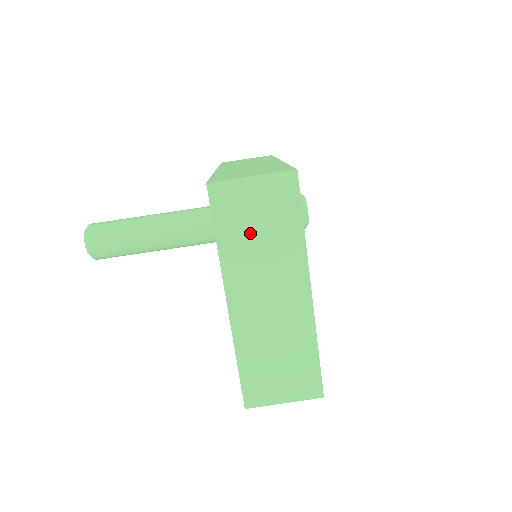
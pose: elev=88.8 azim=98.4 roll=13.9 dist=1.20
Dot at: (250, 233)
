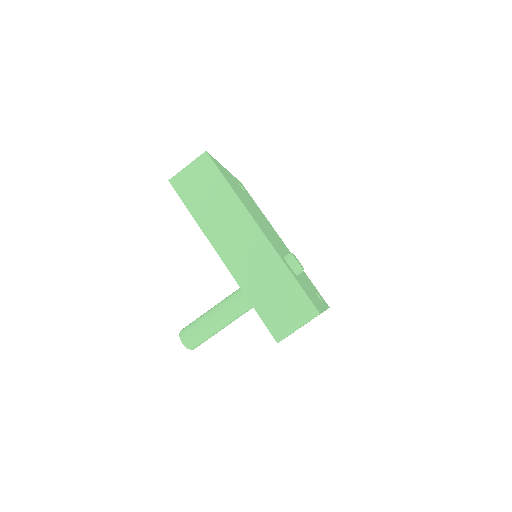
Dot at: occluded
